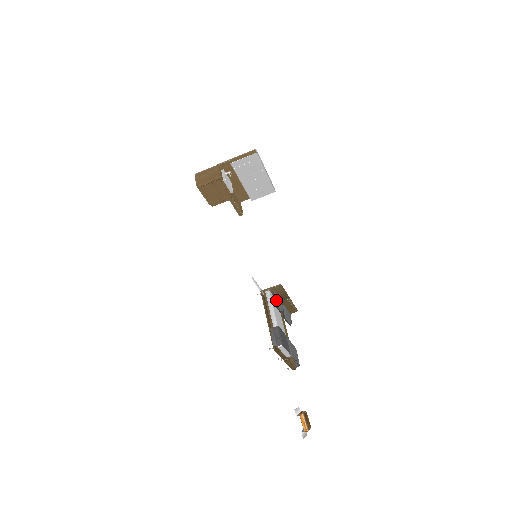
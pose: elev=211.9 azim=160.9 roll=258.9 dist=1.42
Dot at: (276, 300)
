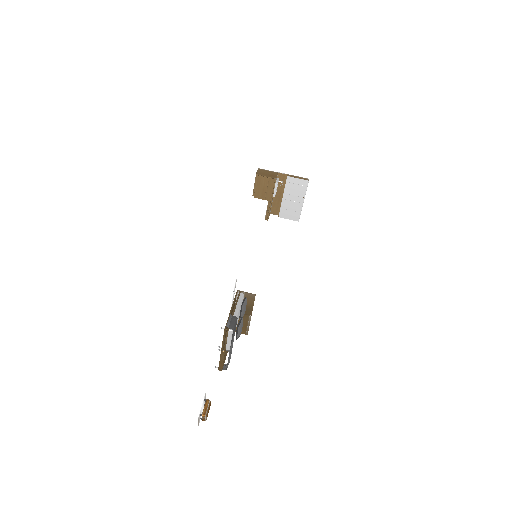
Dot at: (245, 303)
